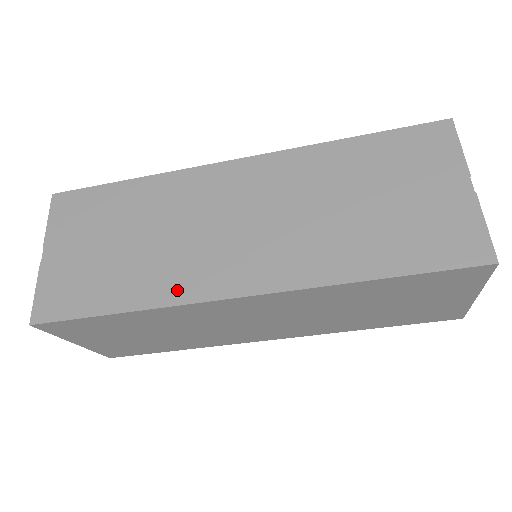
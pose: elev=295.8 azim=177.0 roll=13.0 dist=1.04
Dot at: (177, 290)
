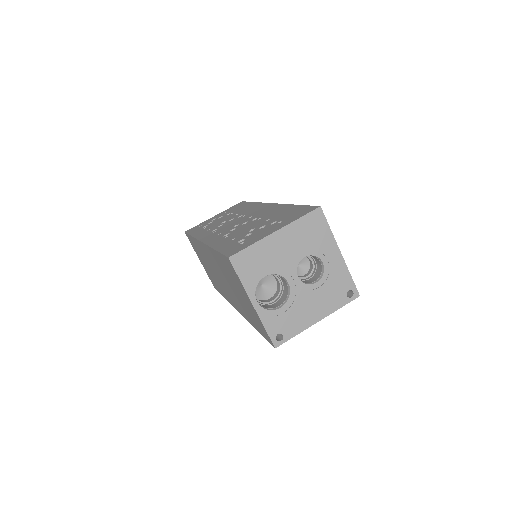
Dot at: (227, 298)
